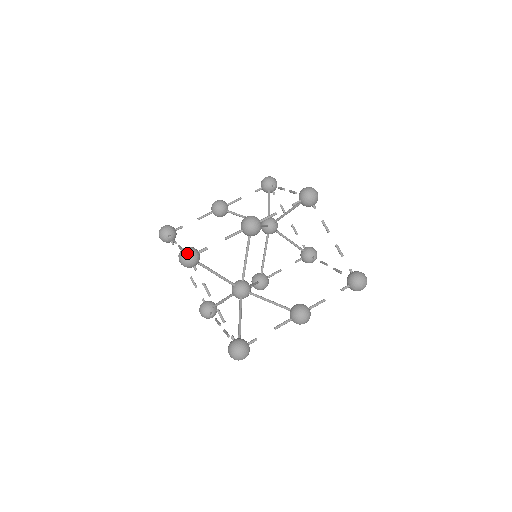
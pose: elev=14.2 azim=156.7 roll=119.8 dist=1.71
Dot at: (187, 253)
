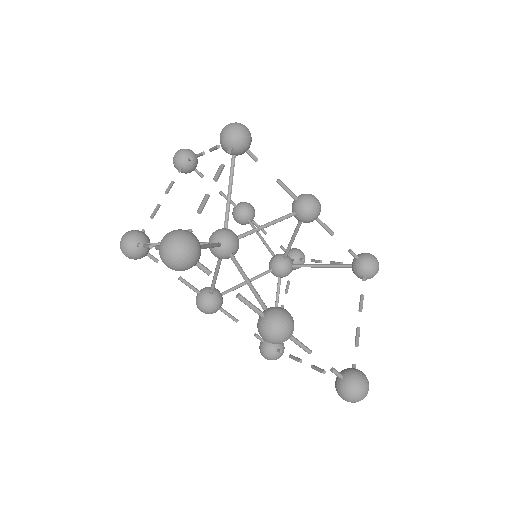
Dot at: (246, 127)
